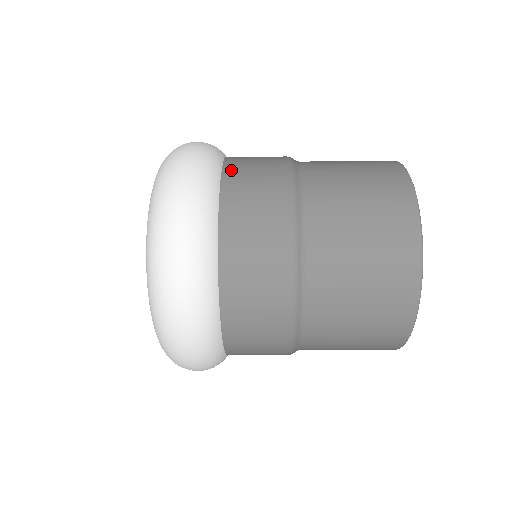
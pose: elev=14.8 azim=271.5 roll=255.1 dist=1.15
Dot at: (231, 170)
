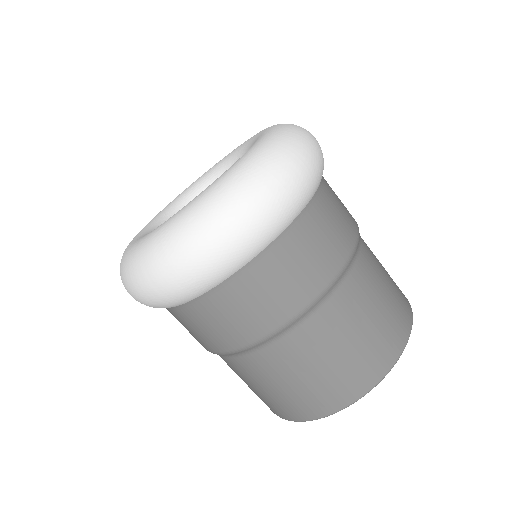
Dot at: occluded
